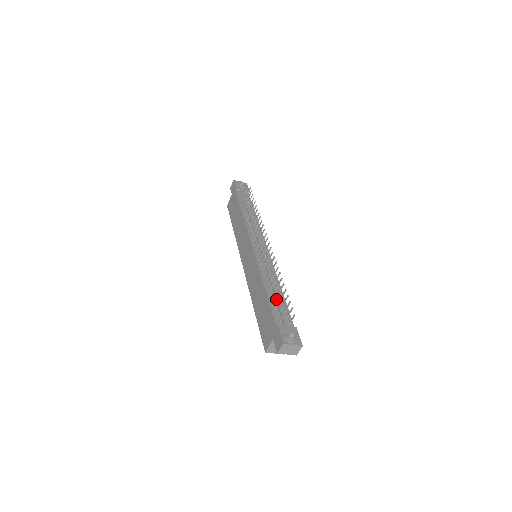
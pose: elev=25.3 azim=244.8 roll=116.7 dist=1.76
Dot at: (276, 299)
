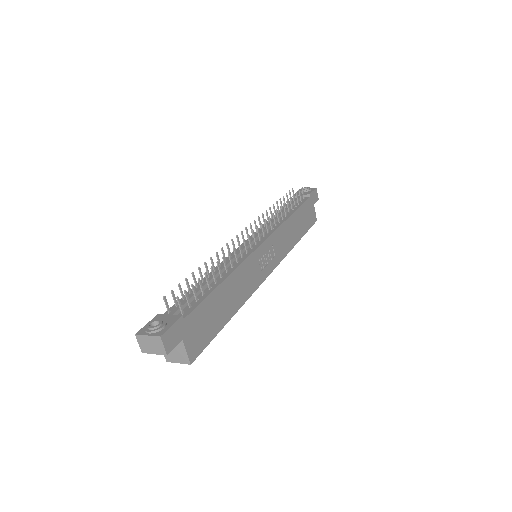
Dot at: (196, 289)
